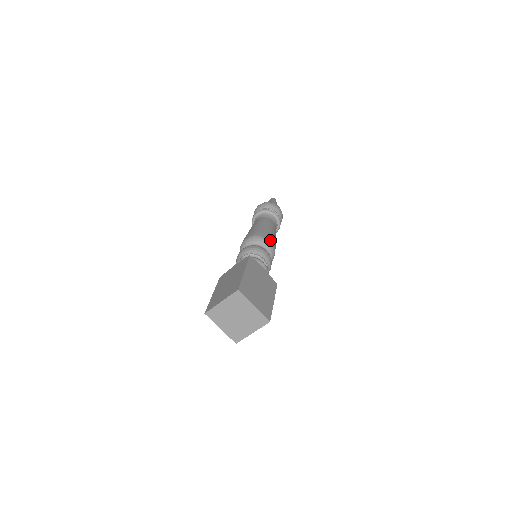
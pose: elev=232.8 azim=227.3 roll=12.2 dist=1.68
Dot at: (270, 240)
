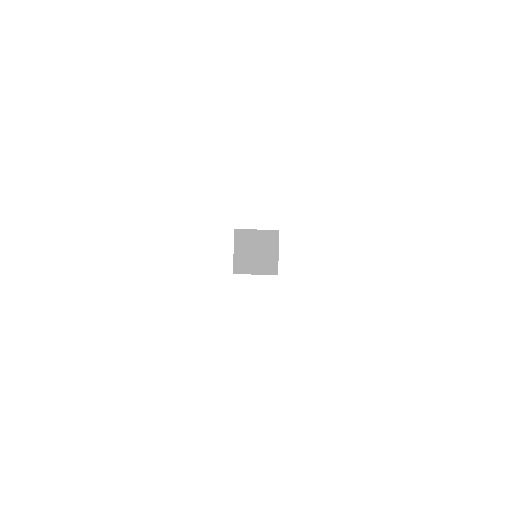
Dot at: occluded
